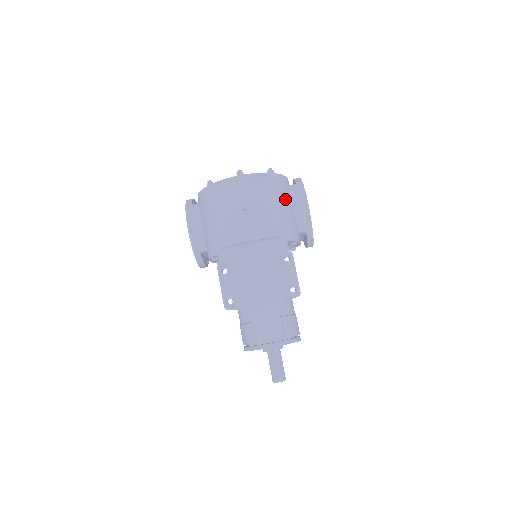
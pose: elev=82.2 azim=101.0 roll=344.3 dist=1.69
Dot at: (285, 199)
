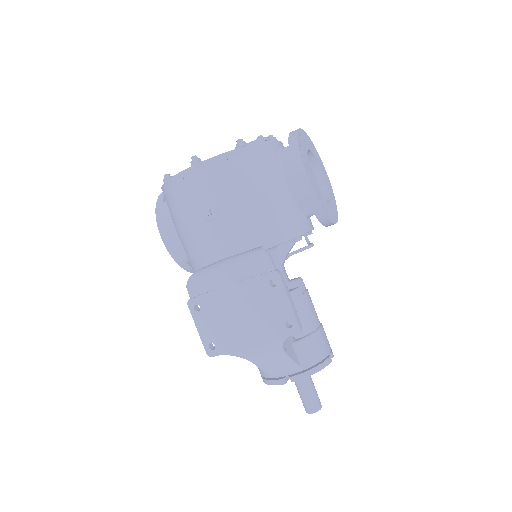
Dot at: (269, 180)
